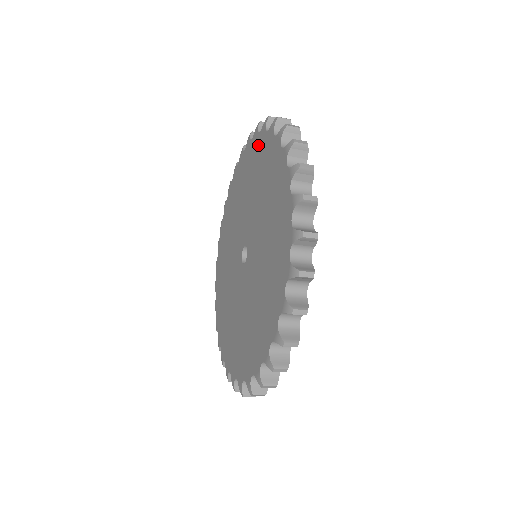
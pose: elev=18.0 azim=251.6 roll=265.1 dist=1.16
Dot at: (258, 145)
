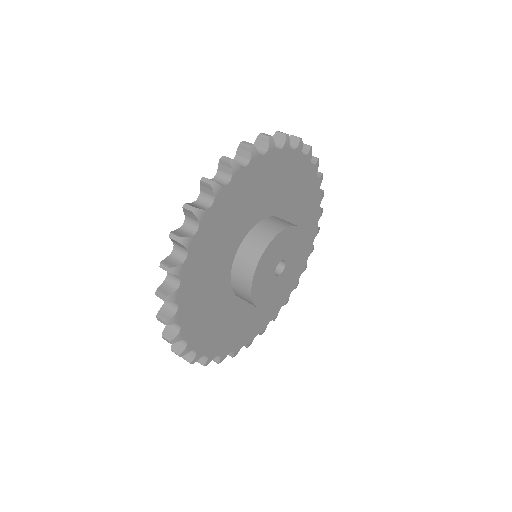
Dot at: occluded
